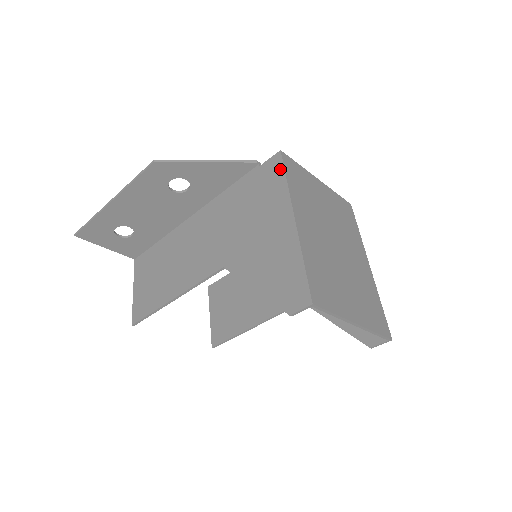
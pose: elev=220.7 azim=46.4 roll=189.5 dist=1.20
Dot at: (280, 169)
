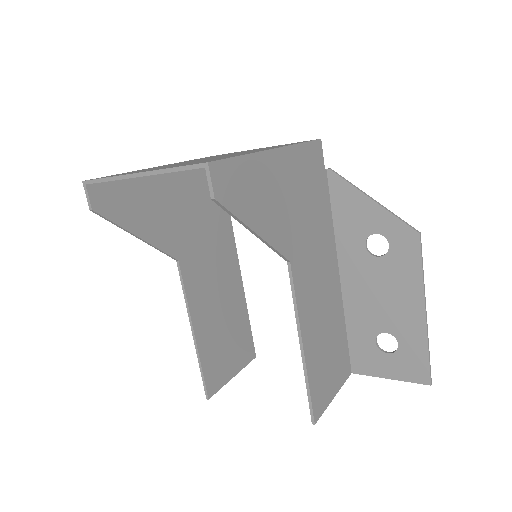
Dot at: occluded
